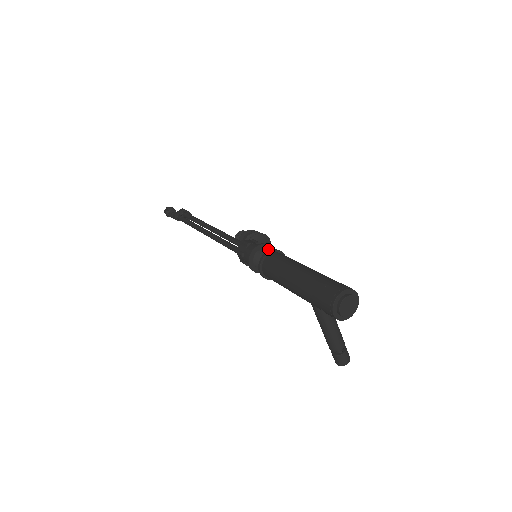
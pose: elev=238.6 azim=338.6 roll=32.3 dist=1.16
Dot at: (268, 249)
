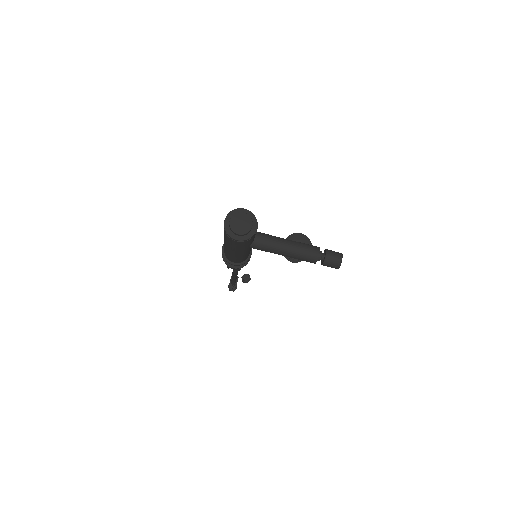
Dot at: occluded
